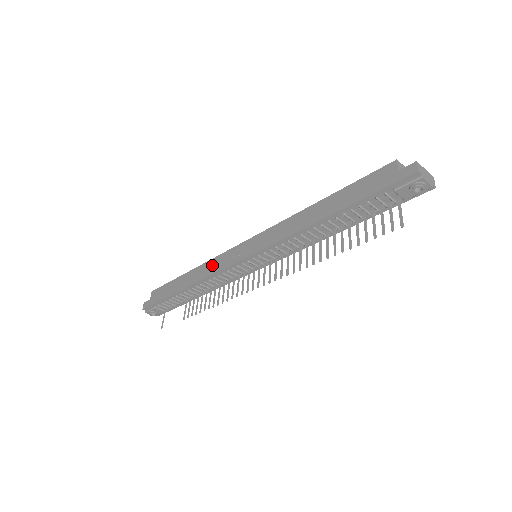
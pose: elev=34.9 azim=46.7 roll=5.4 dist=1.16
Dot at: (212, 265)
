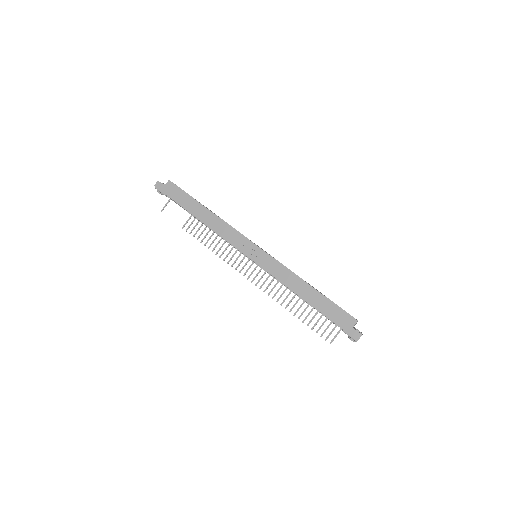
Dot at: (226, 230)
